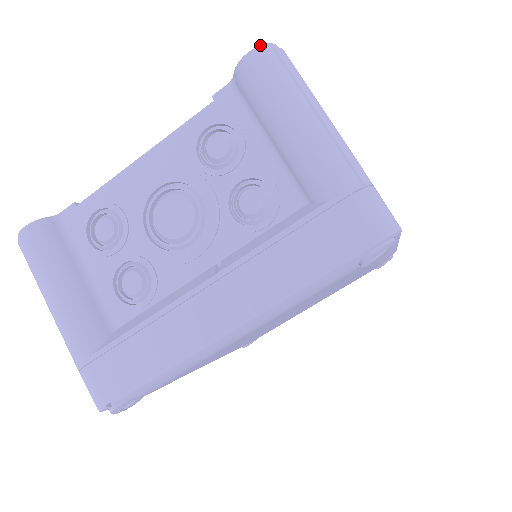
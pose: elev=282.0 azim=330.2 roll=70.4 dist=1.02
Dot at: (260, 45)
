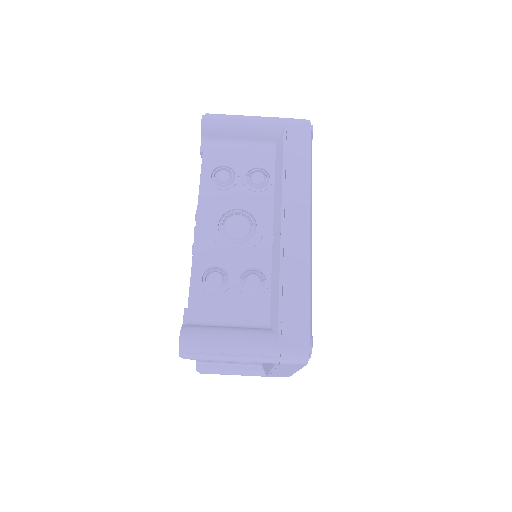
Dot at: (179, 355)
